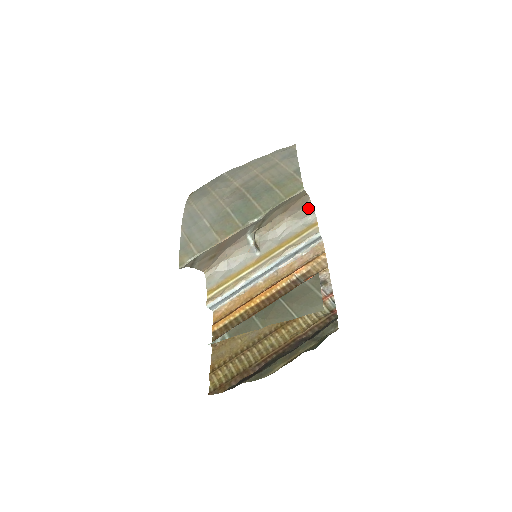
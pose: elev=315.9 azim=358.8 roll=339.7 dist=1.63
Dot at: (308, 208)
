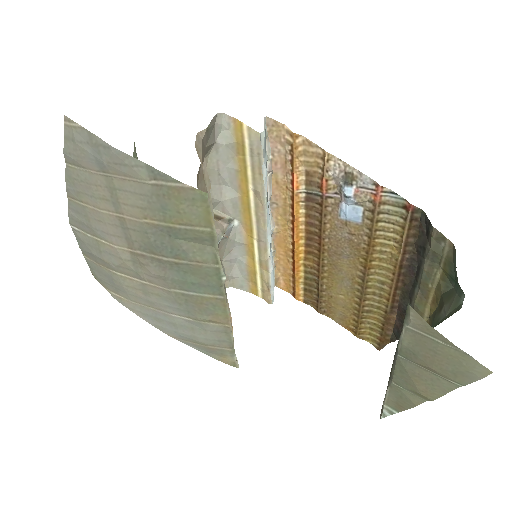
Dot at: (208, 133)
